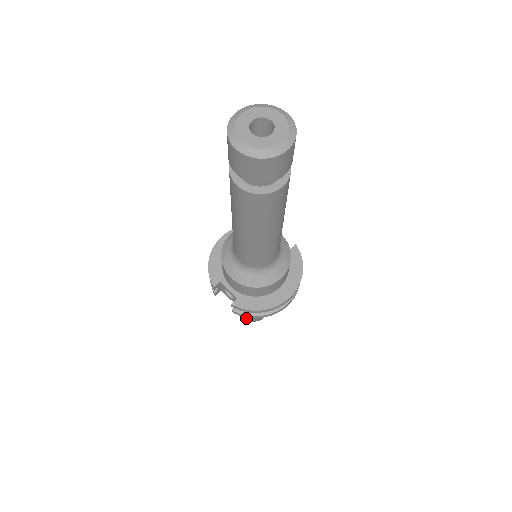
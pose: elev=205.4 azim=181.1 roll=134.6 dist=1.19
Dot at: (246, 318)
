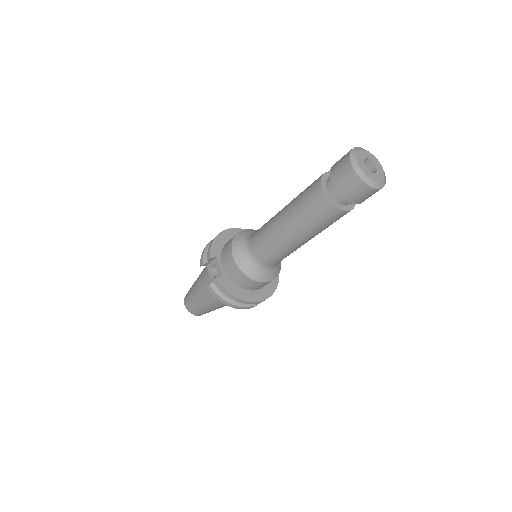
Dot at: (189, 306)
